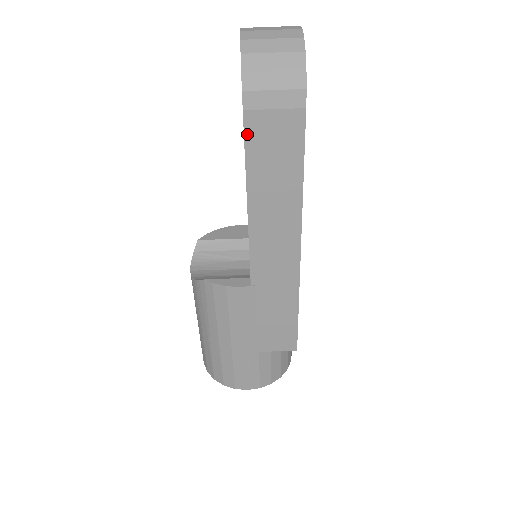
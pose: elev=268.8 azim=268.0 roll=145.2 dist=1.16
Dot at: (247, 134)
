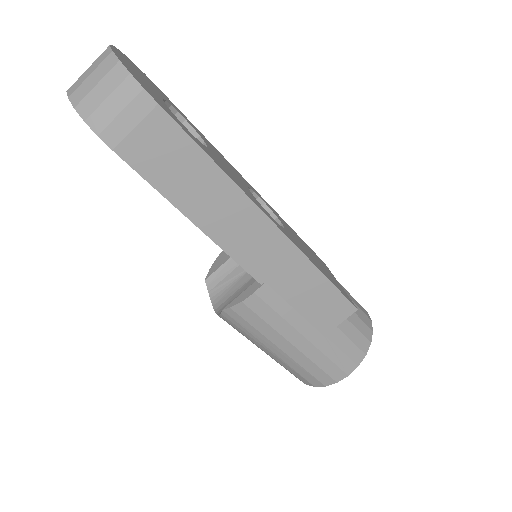
Dot at: (134, 166)
